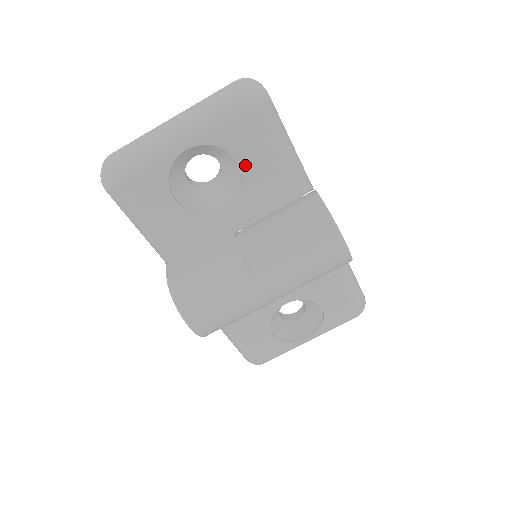
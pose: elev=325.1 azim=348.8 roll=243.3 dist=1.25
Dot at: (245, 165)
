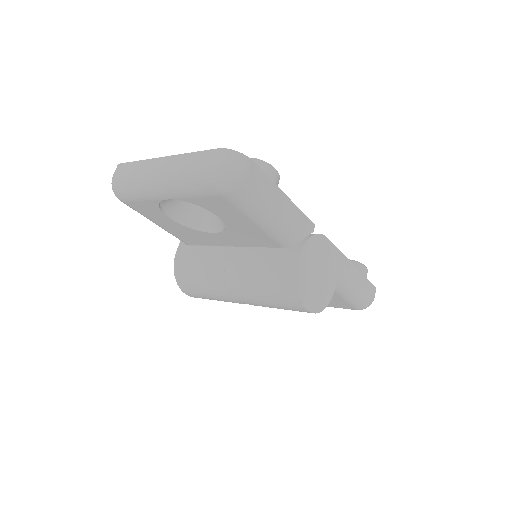
Dot at: (225, 219)
